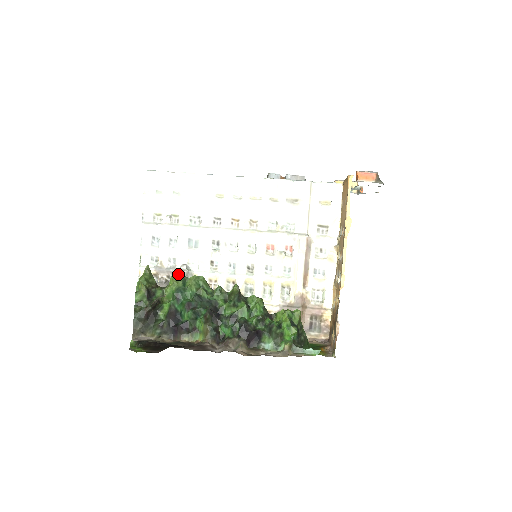
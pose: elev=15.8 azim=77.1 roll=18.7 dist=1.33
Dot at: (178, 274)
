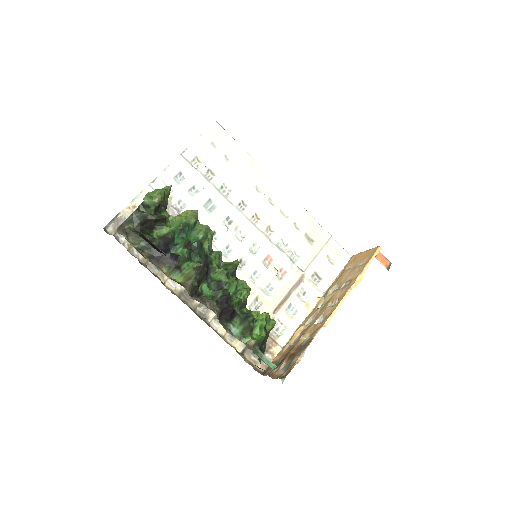
Dot at: (196, 212)
